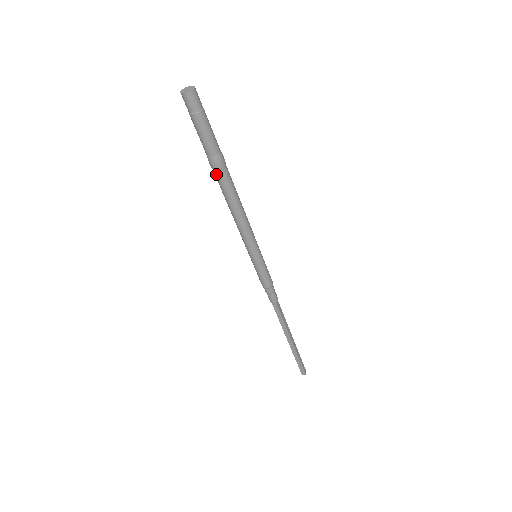
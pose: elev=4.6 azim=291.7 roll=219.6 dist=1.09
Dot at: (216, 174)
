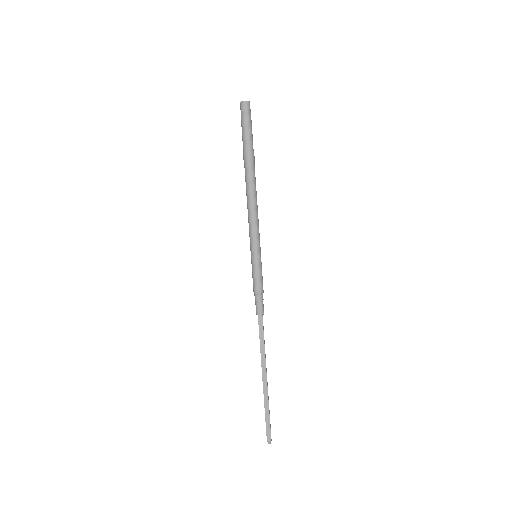
Dot at: (247, 165)
